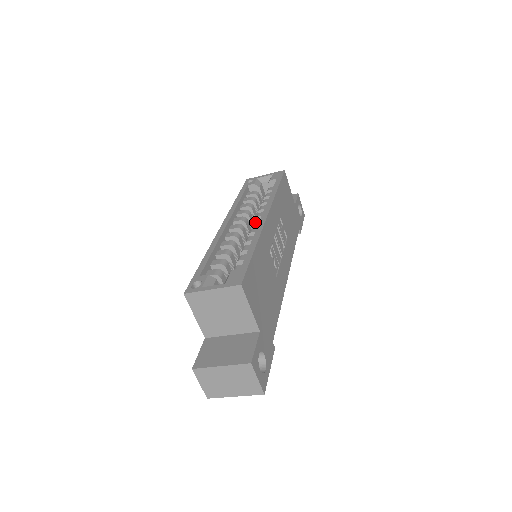
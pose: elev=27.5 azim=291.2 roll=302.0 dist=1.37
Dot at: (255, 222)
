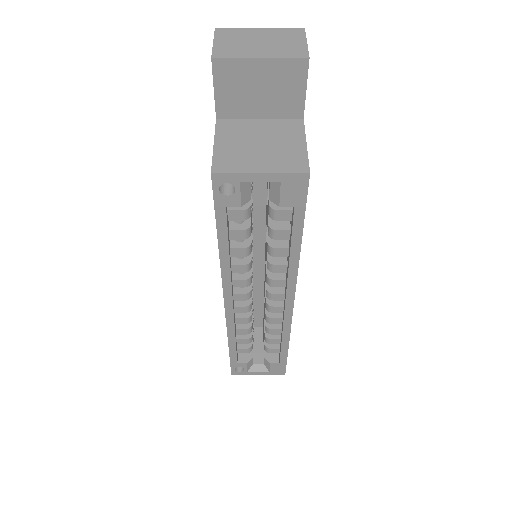
Dot at: (272, 298)
